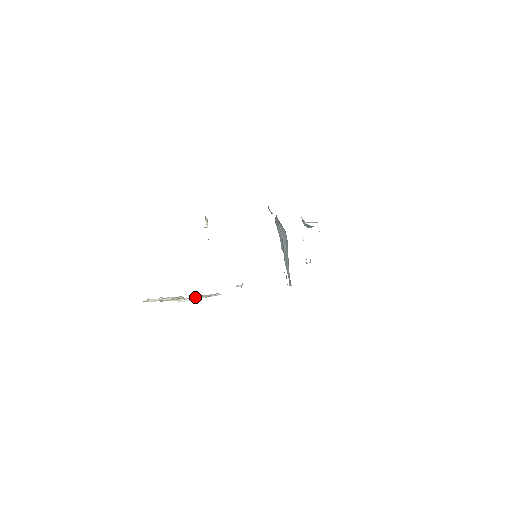
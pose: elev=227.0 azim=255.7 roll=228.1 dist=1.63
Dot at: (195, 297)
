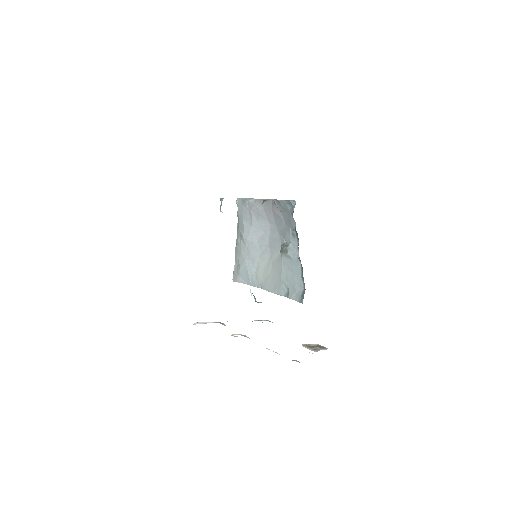
Dot at: occluded
